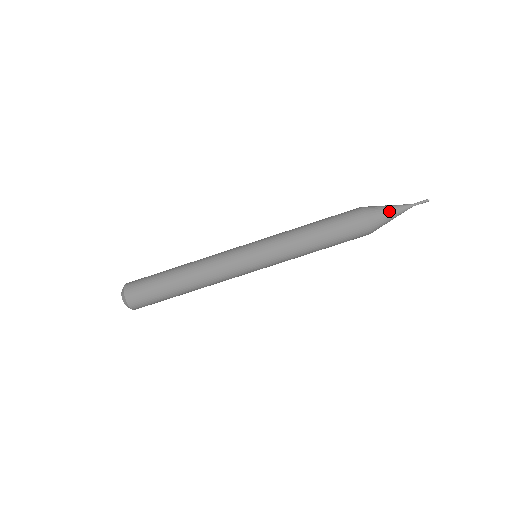
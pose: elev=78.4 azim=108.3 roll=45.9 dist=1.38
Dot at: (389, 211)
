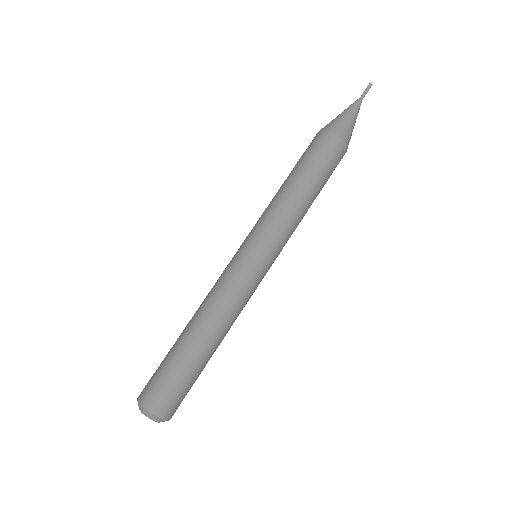
Dot at: (349, 117)
